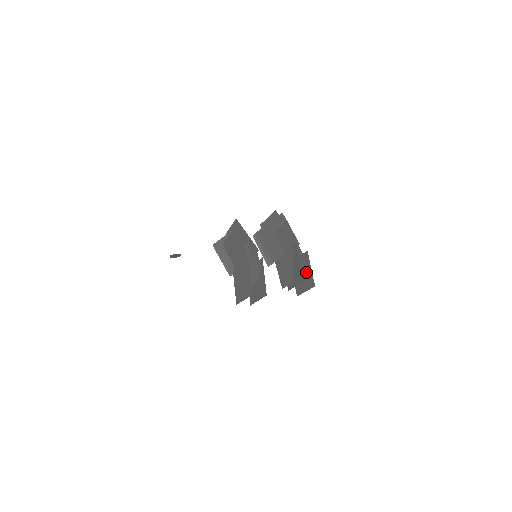
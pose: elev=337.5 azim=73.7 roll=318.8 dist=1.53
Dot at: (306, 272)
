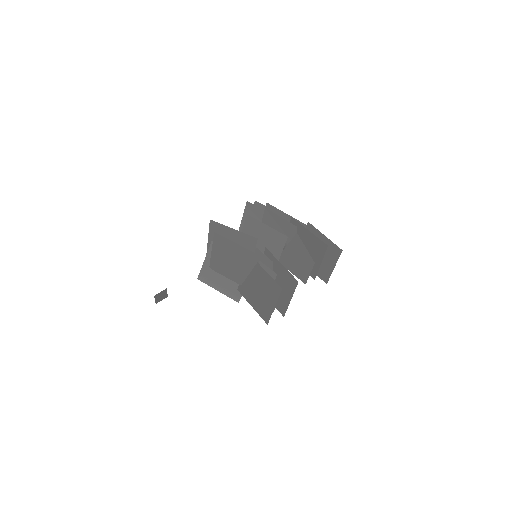
Dot at: occluded
